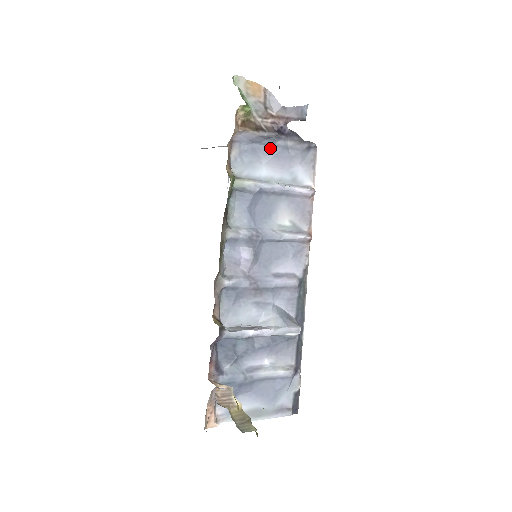
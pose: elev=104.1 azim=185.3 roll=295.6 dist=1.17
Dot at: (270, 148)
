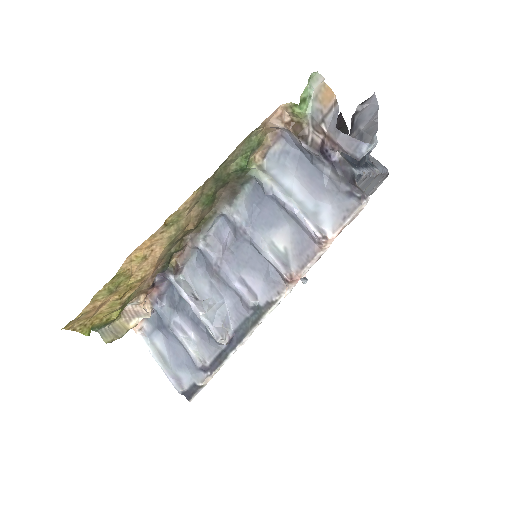
Dot at: (311, 165)
